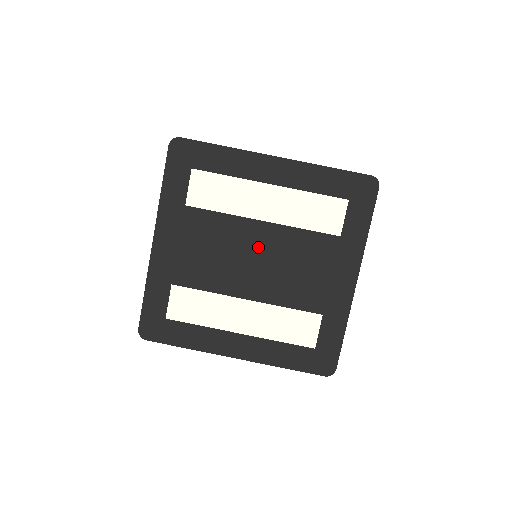
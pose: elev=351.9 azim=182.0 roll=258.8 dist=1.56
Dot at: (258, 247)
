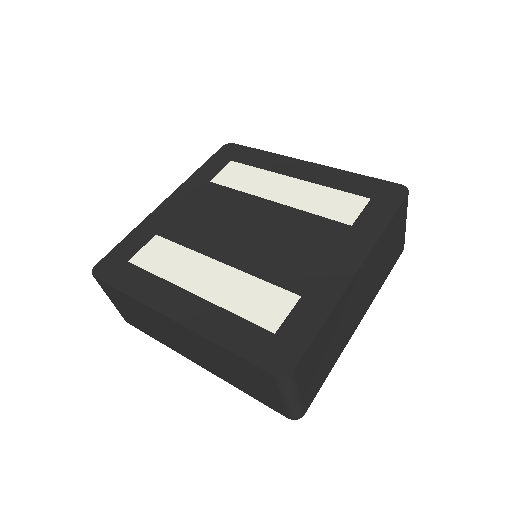
Dot at: (258, 220)
